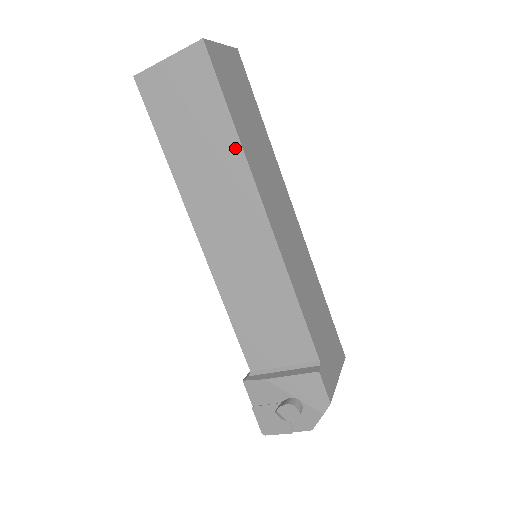
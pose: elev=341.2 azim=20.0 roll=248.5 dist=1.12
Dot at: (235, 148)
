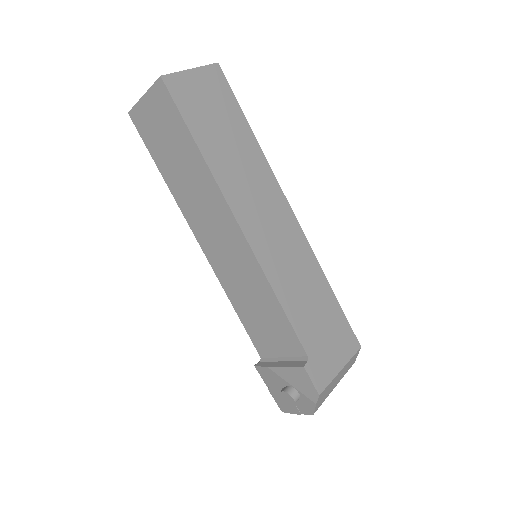
Dot at: (204, 169)
